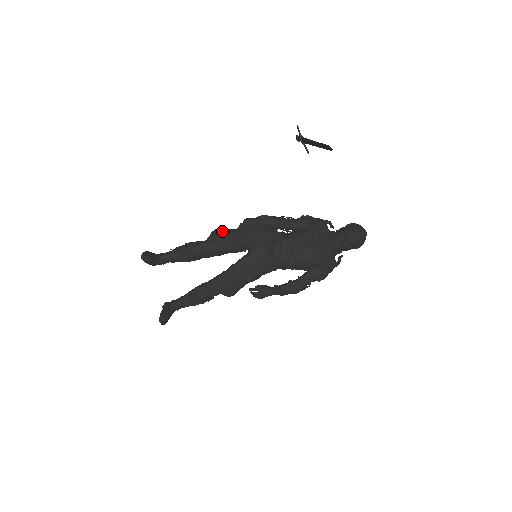
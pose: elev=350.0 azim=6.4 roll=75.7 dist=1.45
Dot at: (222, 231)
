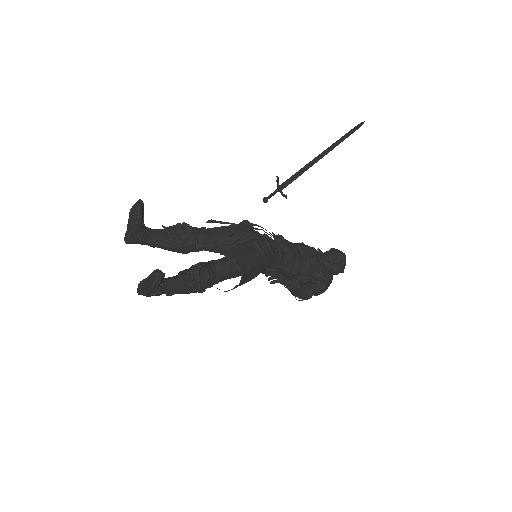
Dot at: occluded
